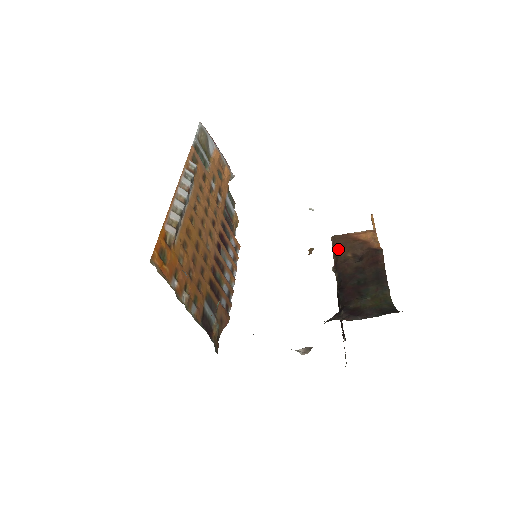
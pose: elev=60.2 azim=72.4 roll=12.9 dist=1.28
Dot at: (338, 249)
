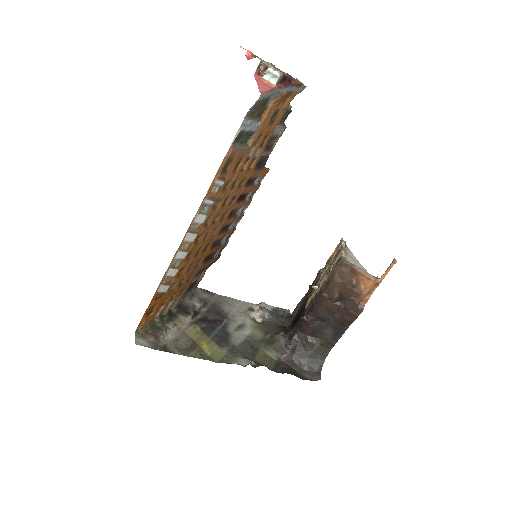
Dot at: (333, 281)
